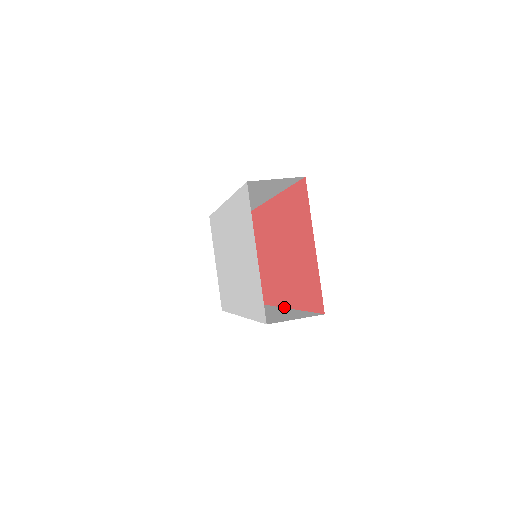
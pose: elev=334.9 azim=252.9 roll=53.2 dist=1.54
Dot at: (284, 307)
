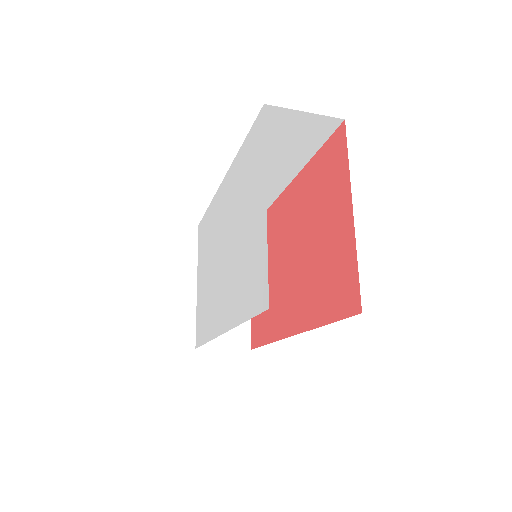
Dot at: (286, 337)
